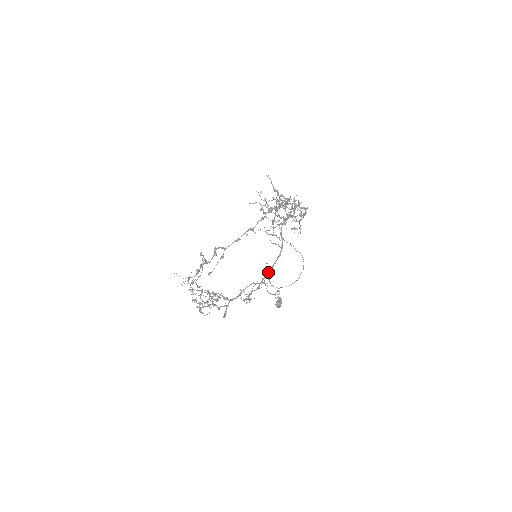
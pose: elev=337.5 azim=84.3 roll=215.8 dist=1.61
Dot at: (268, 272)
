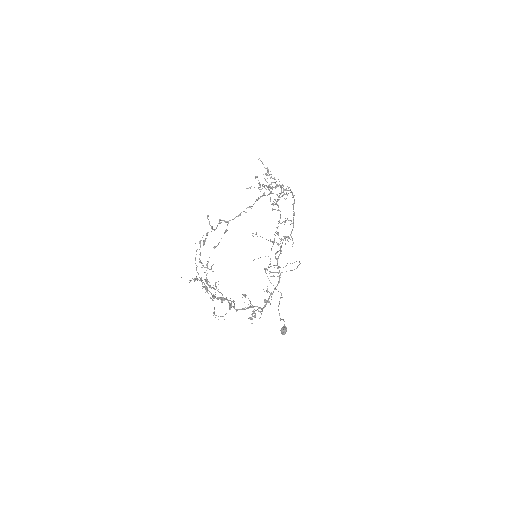
Dot at: (269, 297)
